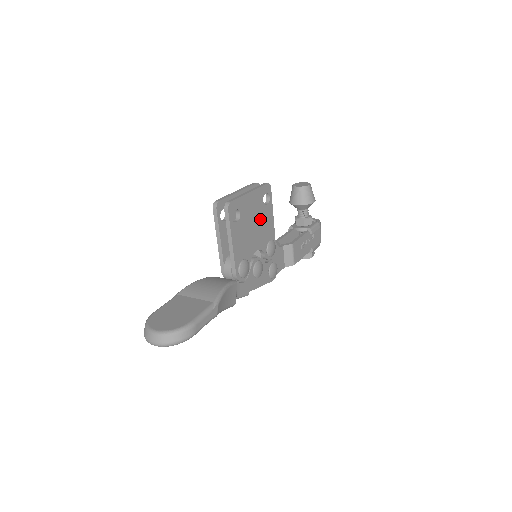
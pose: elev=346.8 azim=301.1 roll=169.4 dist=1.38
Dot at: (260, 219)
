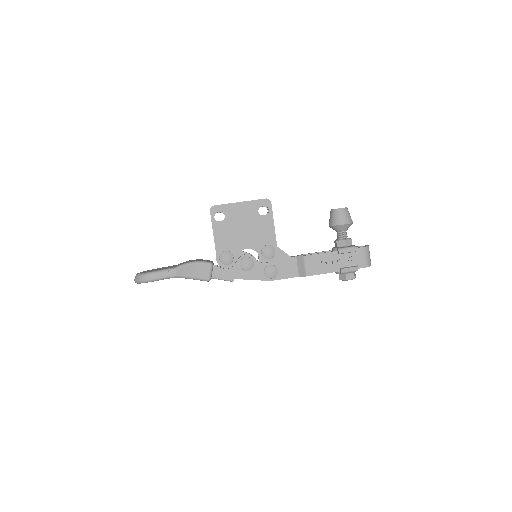
Dot at: (253, 225)
